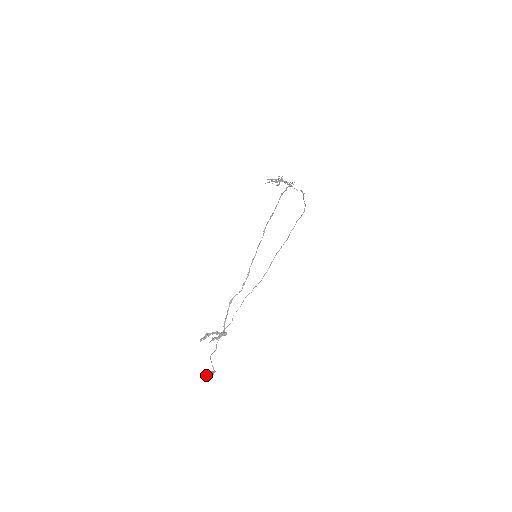
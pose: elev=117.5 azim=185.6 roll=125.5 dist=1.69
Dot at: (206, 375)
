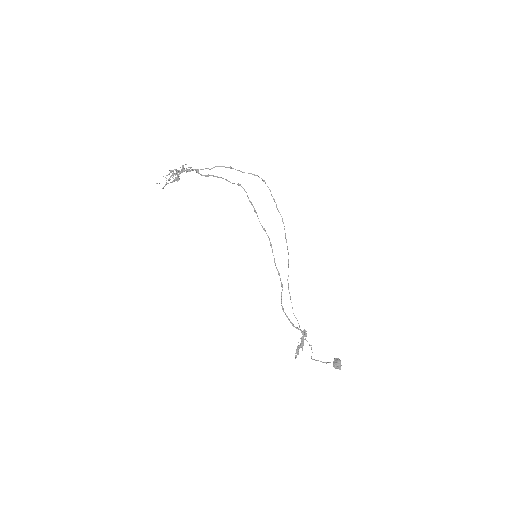
Dot at: (340, 367)
